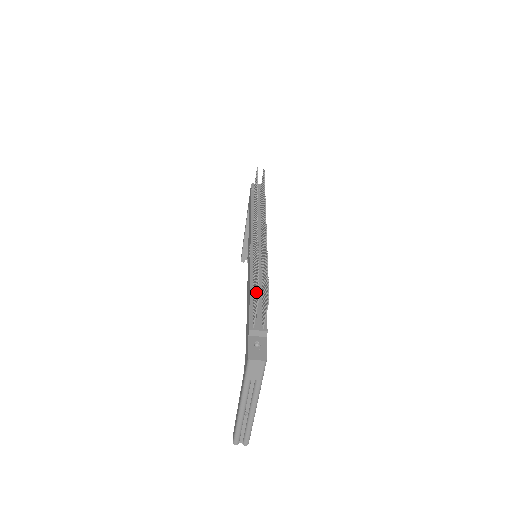
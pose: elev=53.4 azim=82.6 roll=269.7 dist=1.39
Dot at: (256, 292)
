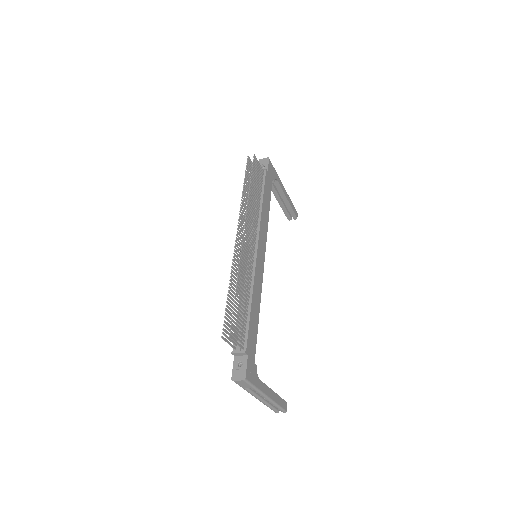
Dot at: (226, 324)
